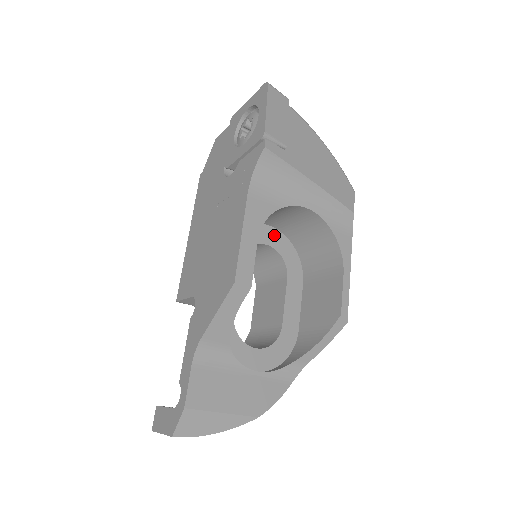
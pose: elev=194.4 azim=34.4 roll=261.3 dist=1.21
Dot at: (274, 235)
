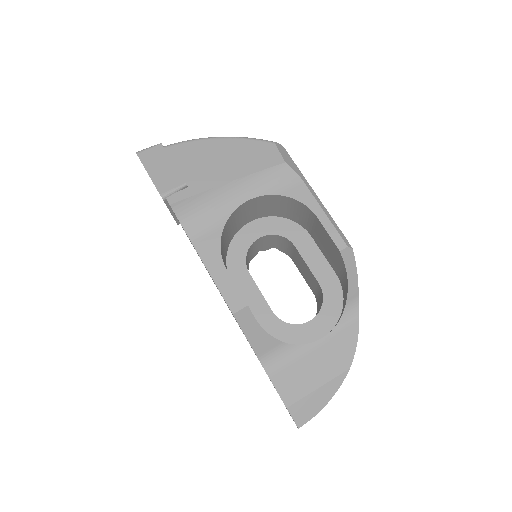
Dot at: (257, 226)
